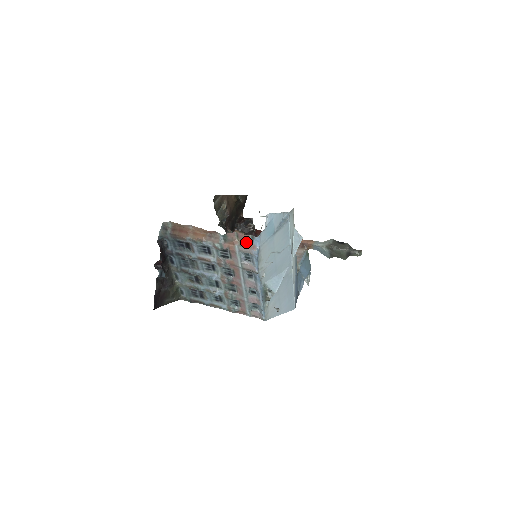
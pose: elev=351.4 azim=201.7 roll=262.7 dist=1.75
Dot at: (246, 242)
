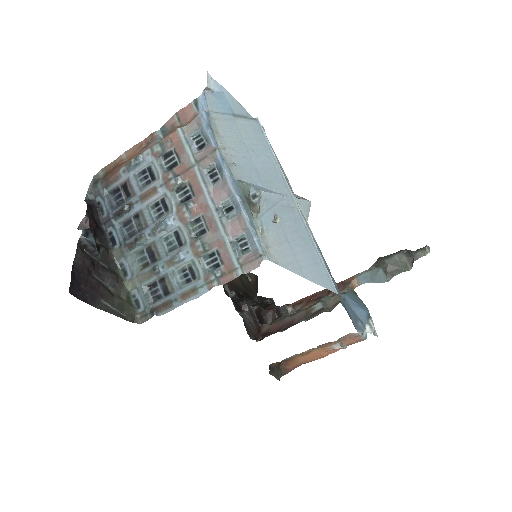
Dot at: (191, 119)
